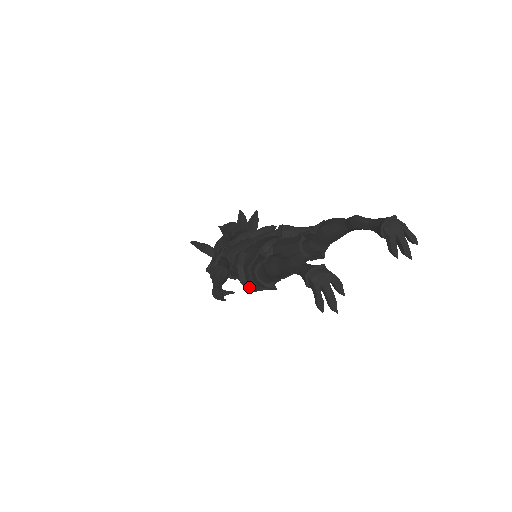
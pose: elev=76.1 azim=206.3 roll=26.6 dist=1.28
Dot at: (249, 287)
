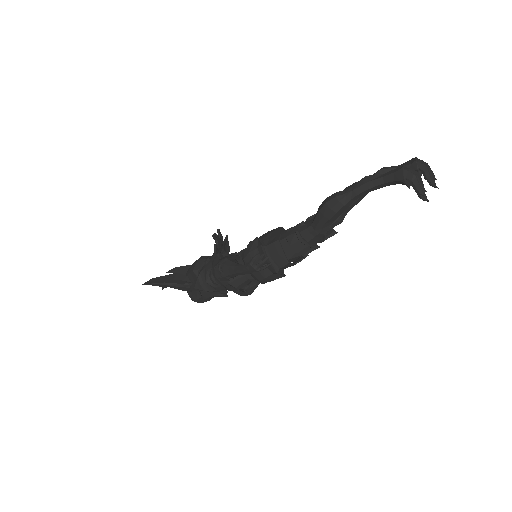
Dot at: (274, 267)
